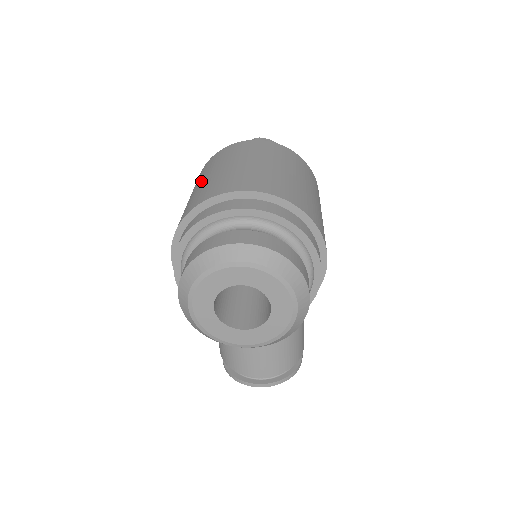
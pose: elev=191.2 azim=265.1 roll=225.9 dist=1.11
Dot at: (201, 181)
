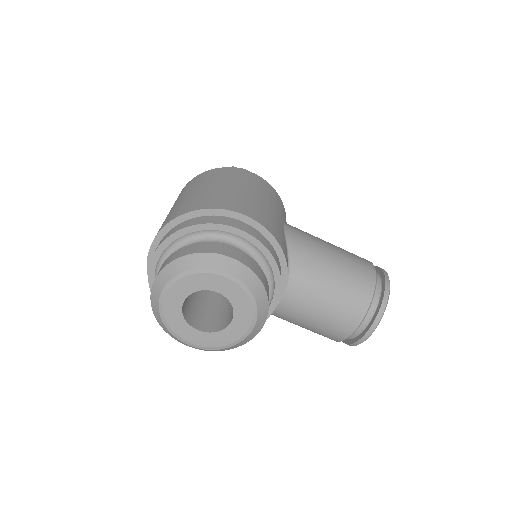
Dot at: occluded
